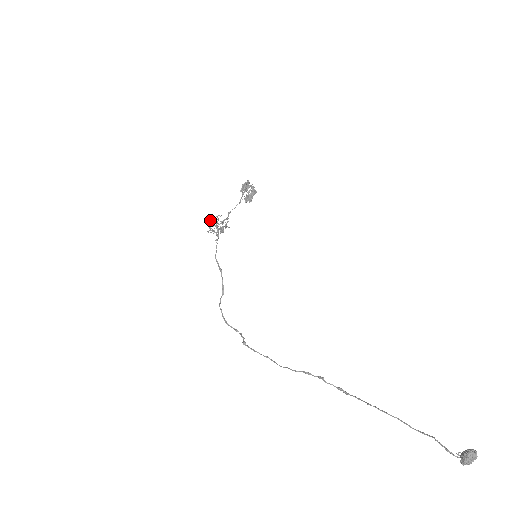
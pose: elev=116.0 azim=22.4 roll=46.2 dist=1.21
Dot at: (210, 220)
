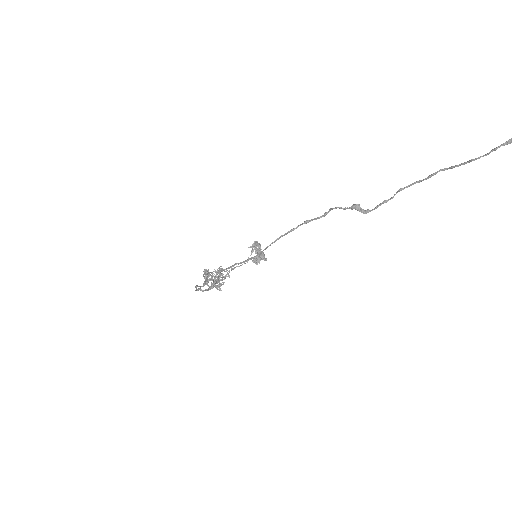
Dot at: (209, 276)
